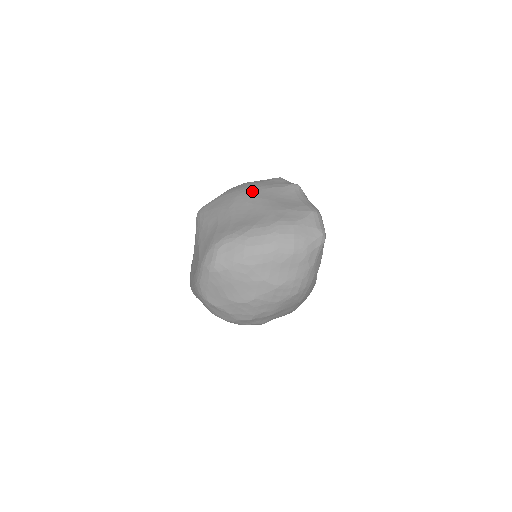
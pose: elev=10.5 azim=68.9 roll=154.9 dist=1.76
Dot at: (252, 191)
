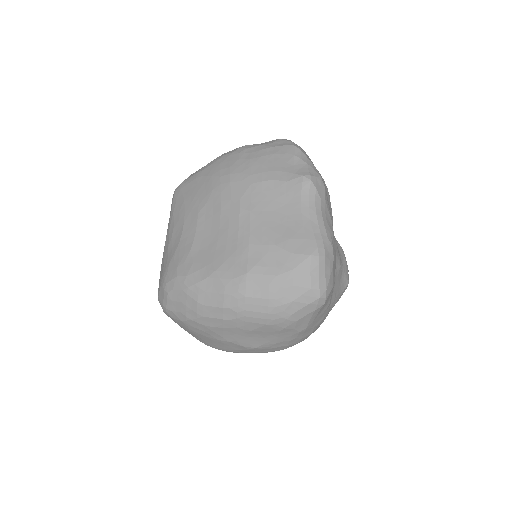
Dot at: (235, 185)
